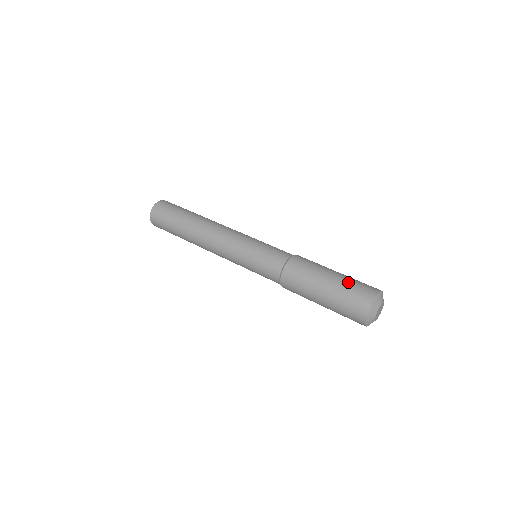
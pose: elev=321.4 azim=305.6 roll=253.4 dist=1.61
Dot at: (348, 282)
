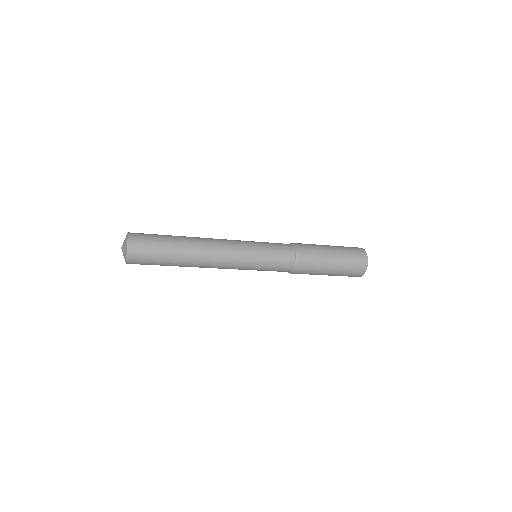
Dot at: (342, 247)
